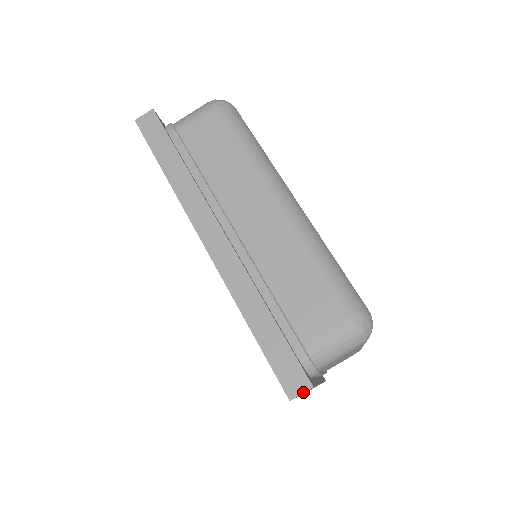
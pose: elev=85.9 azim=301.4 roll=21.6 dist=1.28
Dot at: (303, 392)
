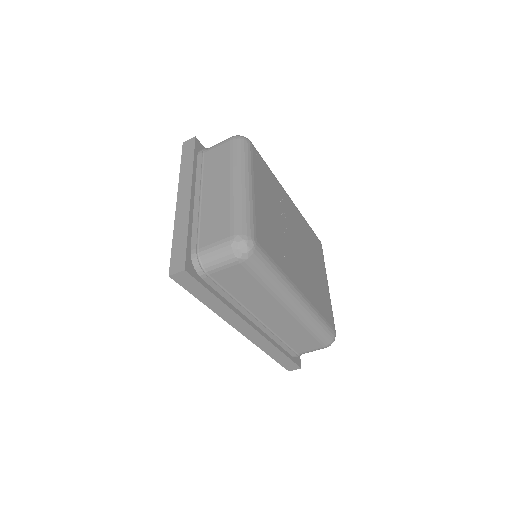
Dot at: occluded
